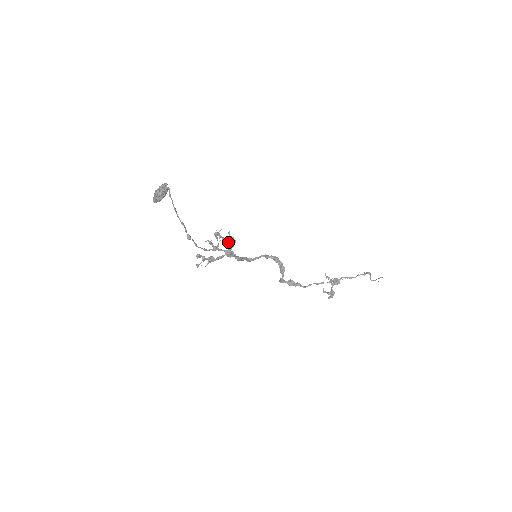
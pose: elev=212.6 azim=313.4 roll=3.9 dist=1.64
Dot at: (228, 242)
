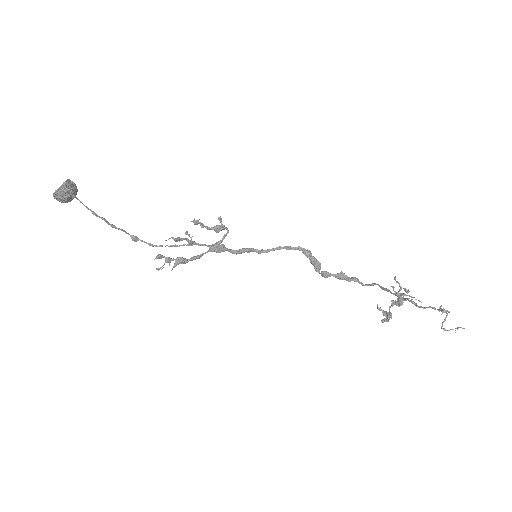
Dot at: (217, 232)
